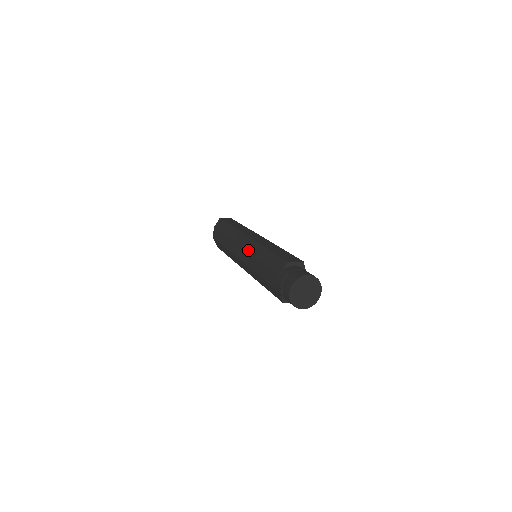
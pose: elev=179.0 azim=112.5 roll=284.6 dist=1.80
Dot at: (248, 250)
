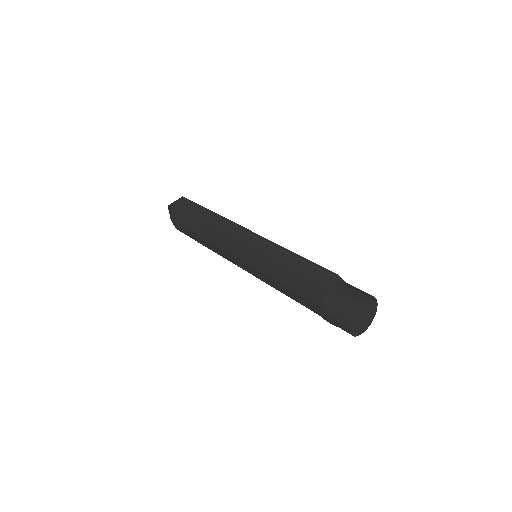
Dot at: (249, 262)
